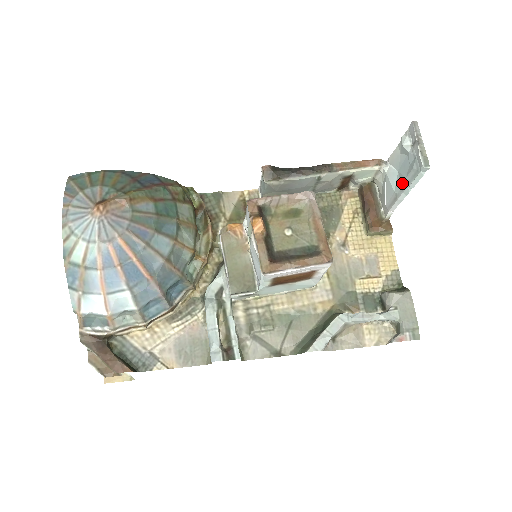
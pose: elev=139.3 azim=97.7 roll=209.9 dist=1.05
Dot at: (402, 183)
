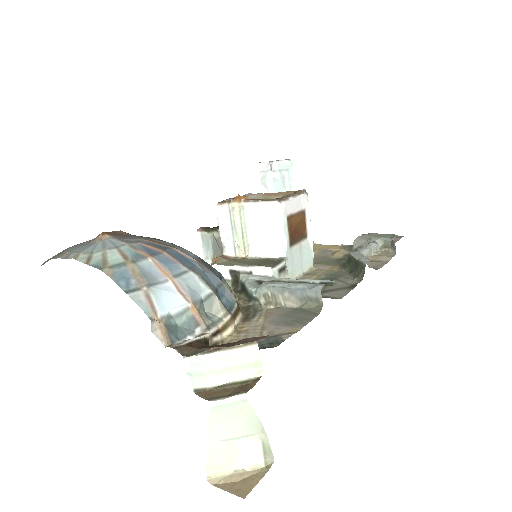
Dot at: occluded
